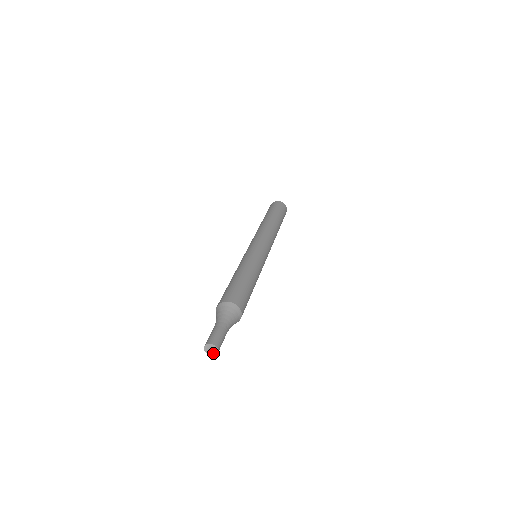
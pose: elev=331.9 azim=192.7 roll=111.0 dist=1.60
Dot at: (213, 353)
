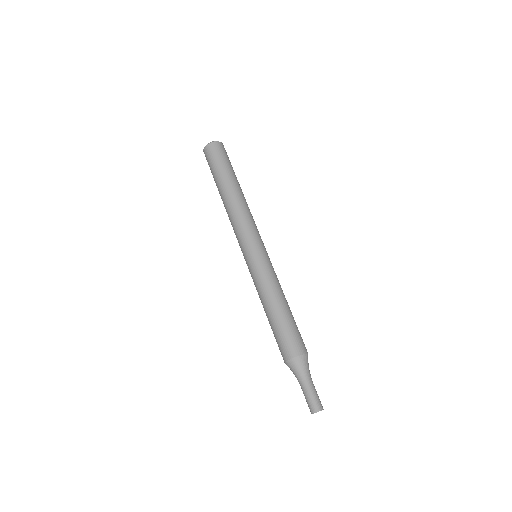
Dot at: occluded
